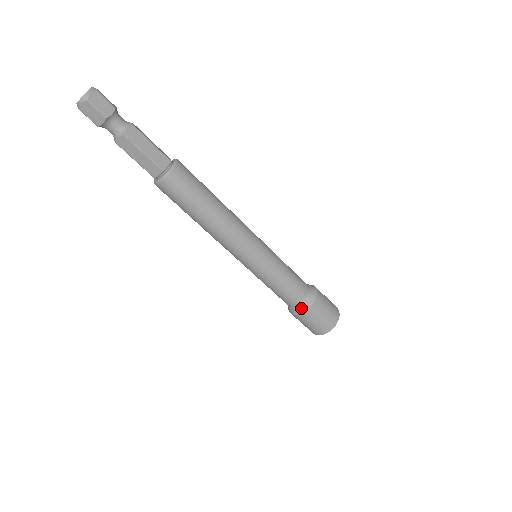
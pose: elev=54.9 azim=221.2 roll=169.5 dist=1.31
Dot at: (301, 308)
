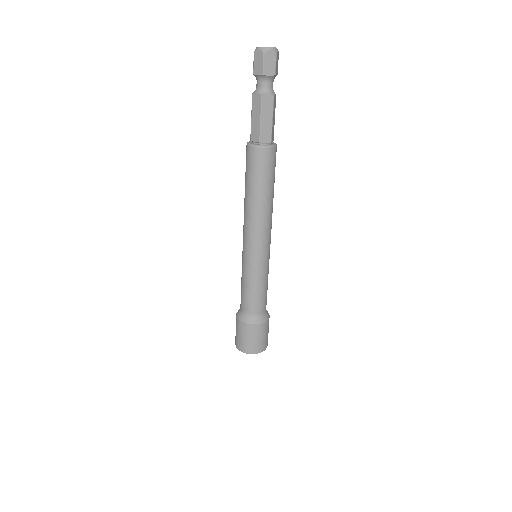
Dot at: (245, 318)
